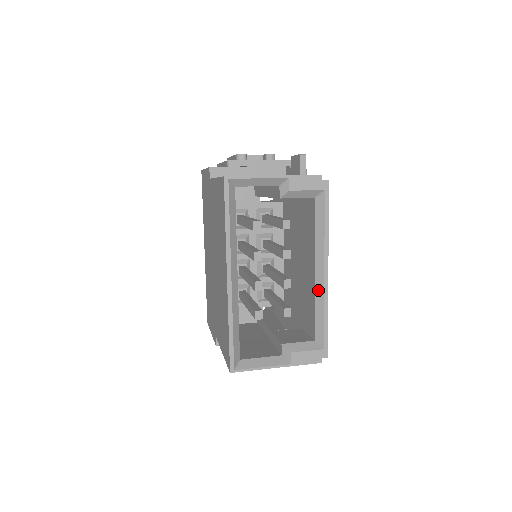
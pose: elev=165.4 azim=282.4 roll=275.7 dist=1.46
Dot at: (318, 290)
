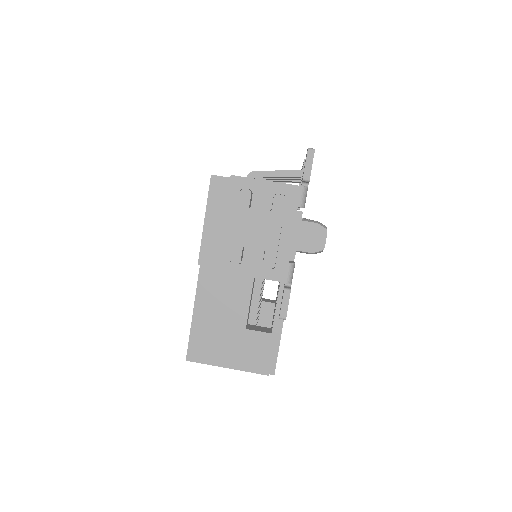
Dot at: occluded
